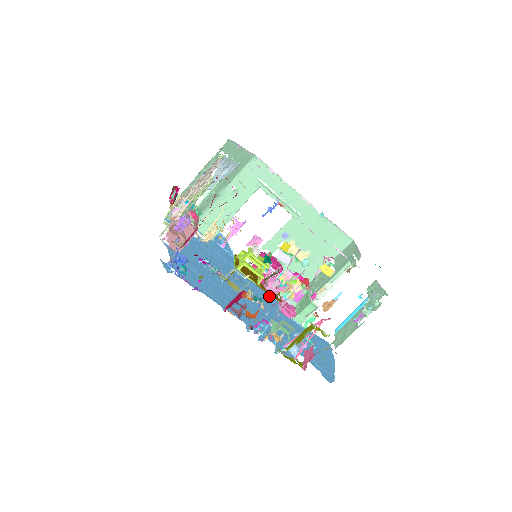
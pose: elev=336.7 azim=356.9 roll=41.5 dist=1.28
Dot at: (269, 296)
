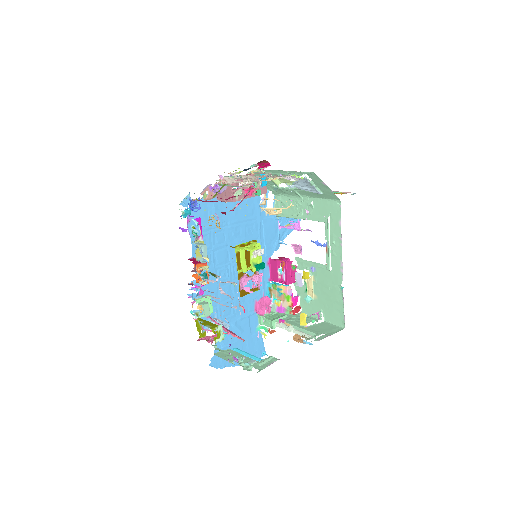
Dot at: (264, 286)
